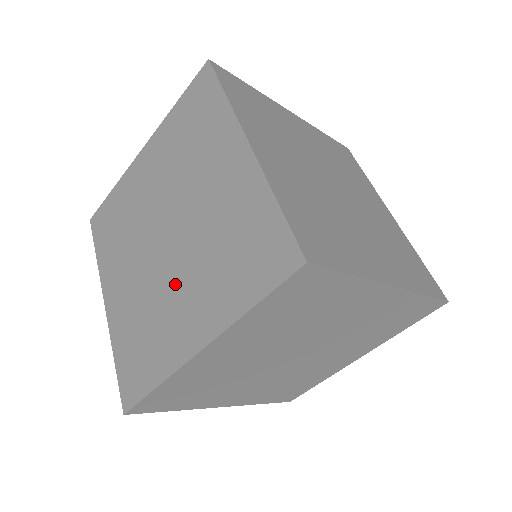
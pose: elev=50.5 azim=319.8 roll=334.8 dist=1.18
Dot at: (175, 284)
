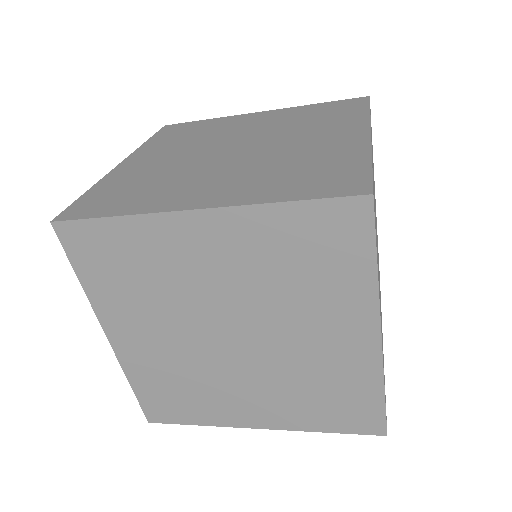
Dot at: occluded
